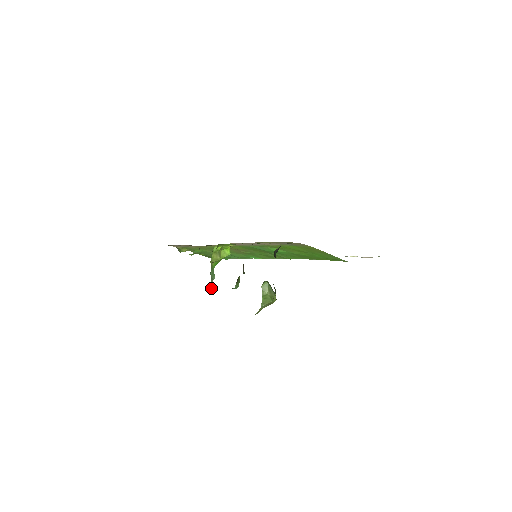
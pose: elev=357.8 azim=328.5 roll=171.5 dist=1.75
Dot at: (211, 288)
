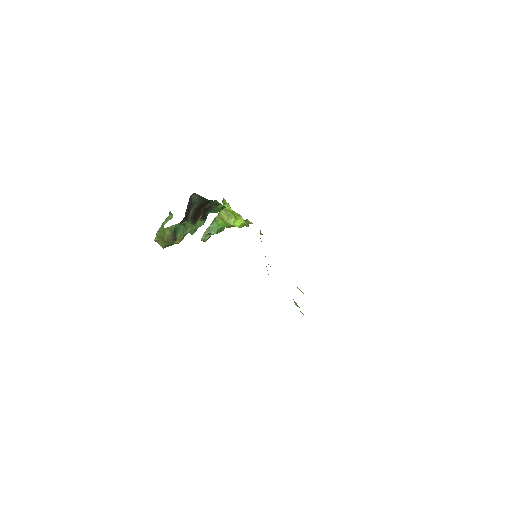
Dot at: (204, 238)
